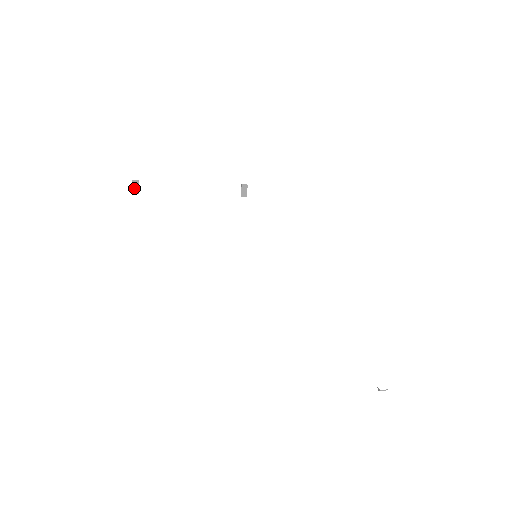
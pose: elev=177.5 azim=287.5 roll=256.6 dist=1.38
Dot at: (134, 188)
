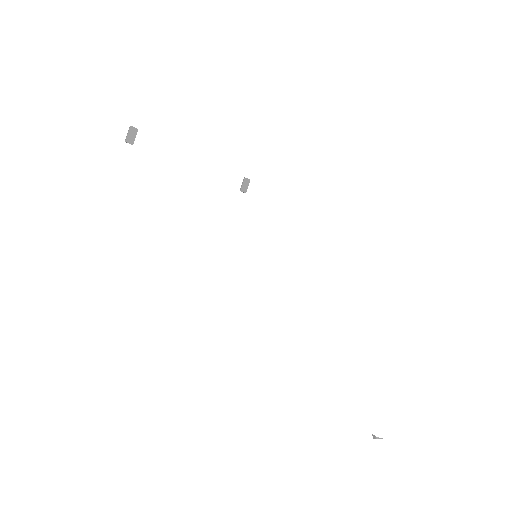
Dot at: (129, 136)
